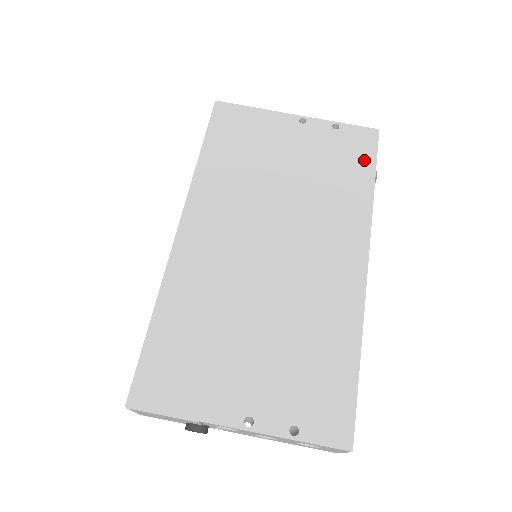
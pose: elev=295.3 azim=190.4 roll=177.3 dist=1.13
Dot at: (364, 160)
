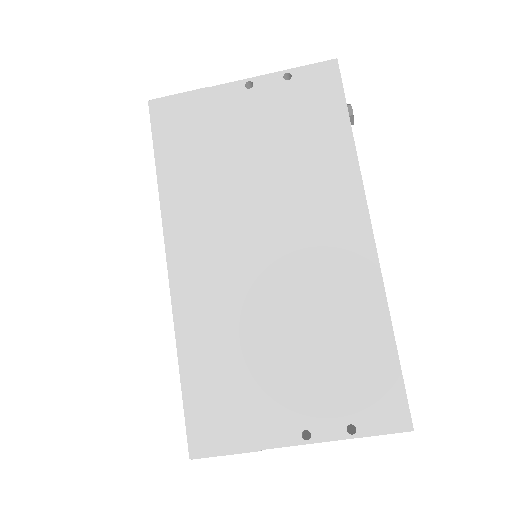
Dot at: (332, 106)
